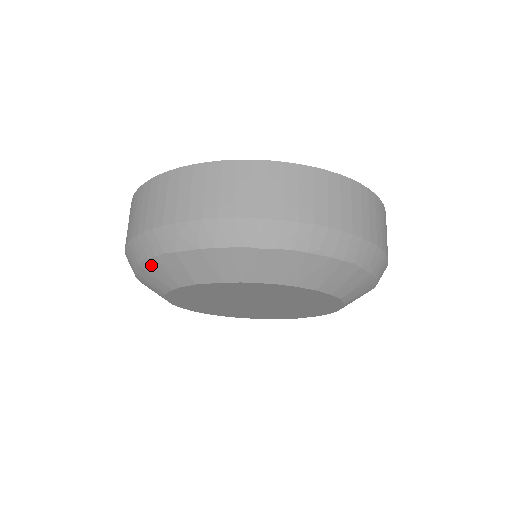
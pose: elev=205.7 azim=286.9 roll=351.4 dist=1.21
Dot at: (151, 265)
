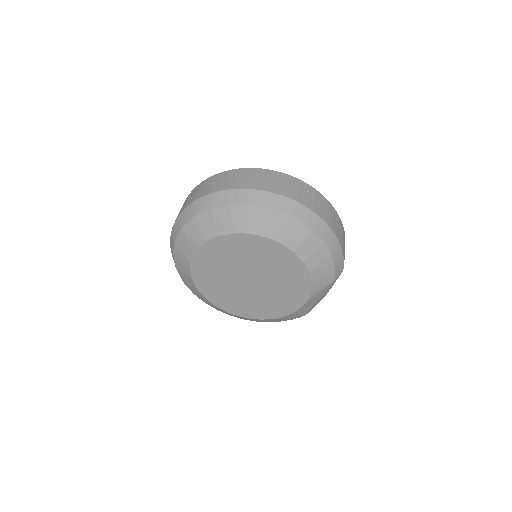
Dot at: (191, 224)
